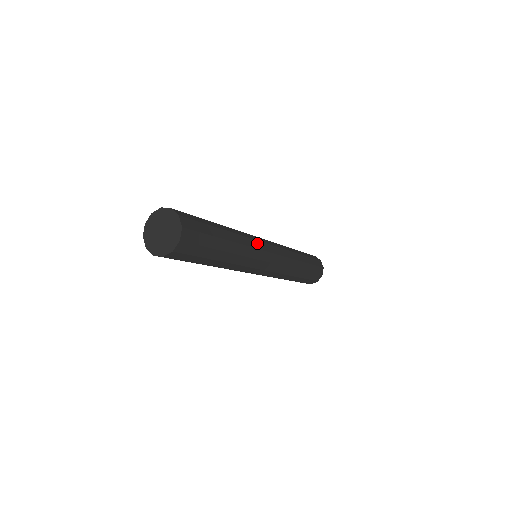
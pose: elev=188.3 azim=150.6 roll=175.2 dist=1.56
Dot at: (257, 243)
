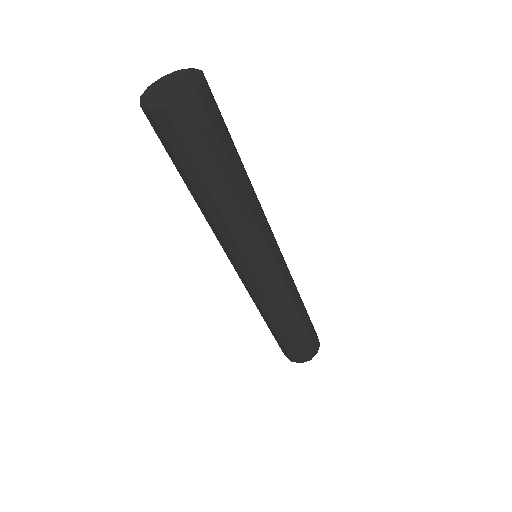
Dot at: occluded
